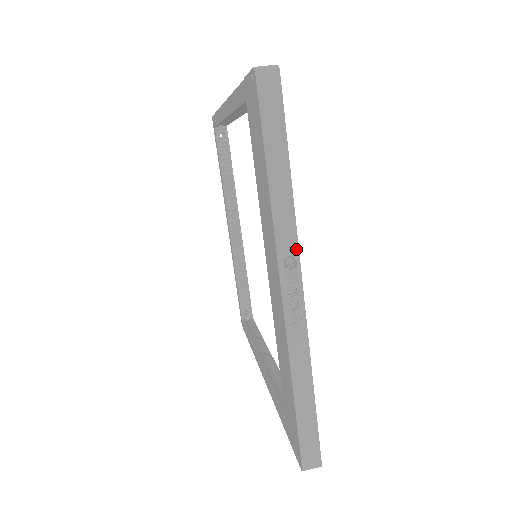
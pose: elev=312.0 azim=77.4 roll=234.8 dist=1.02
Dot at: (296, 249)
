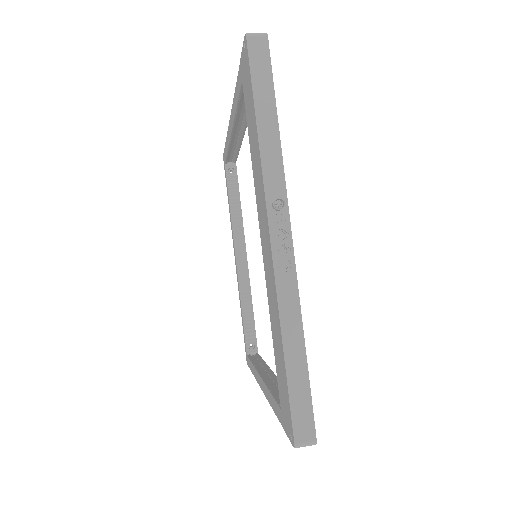
Dot at: (284, 194)
